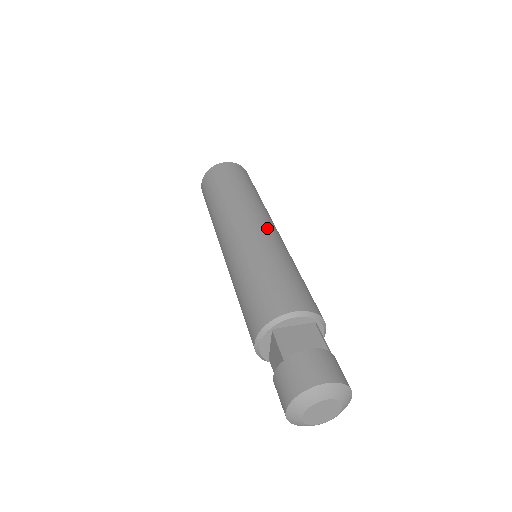
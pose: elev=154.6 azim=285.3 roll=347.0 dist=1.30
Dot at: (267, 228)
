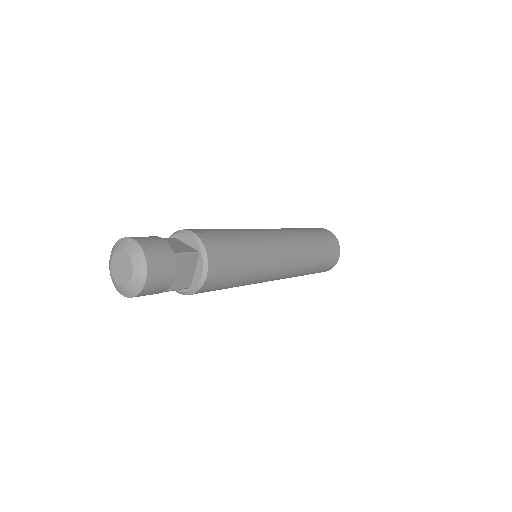
Dot at: (273, 235)
